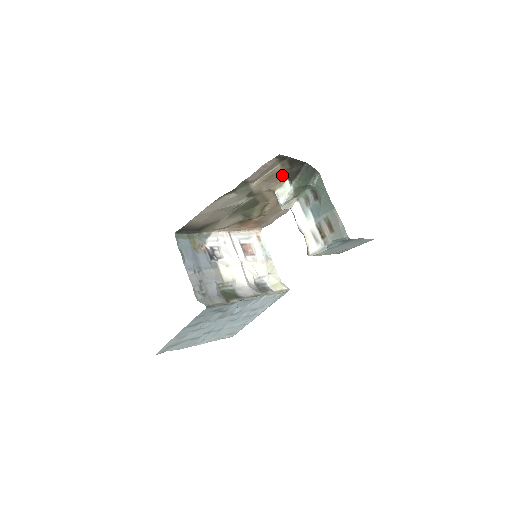
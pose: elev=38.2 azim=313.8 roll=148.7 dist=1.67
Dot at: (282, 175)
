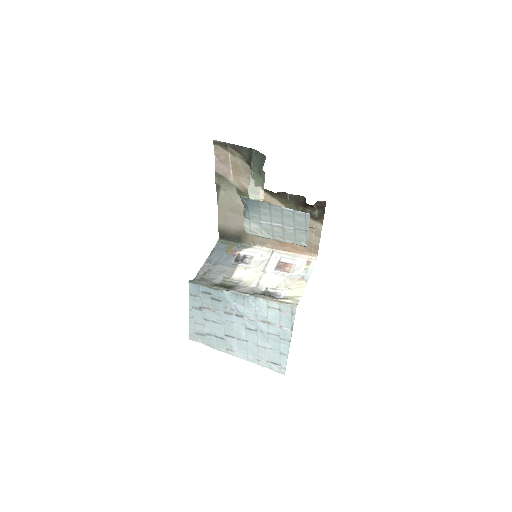
Dot at: (247, 167)
